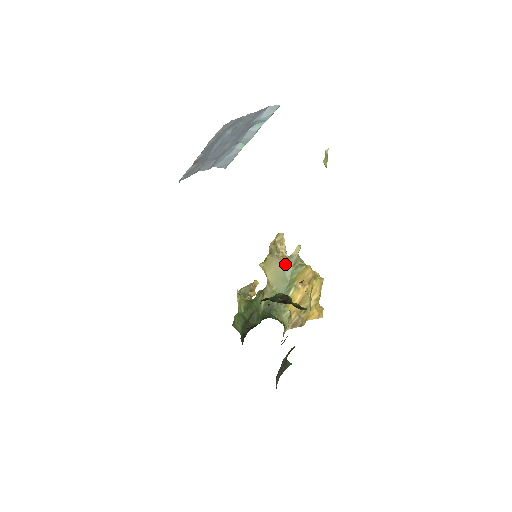
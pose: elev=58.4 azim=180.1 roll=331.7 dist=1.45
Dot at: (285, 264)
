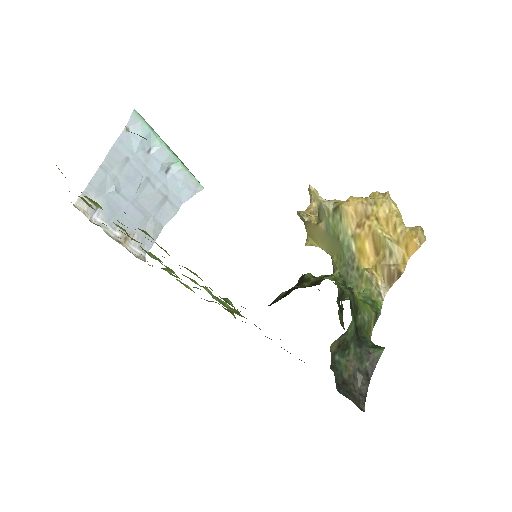
Dot at: (321, 223)
